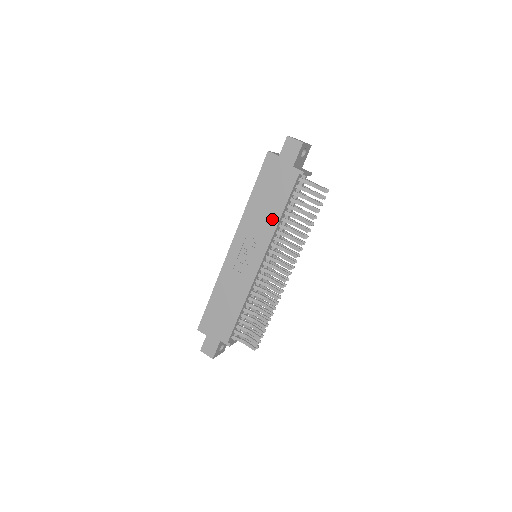
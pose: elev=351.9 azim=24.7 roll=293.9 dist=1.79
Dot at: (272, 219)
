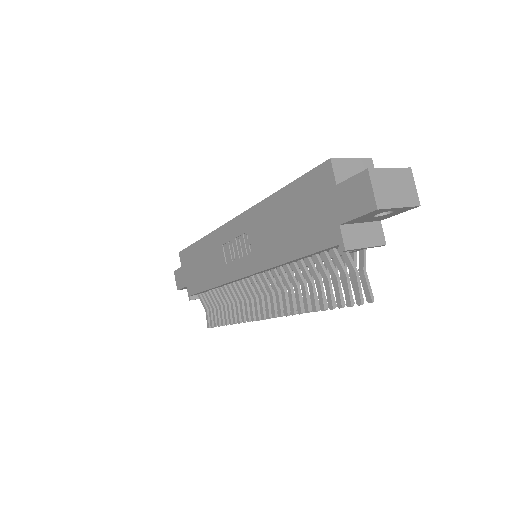
Dot at: (277, 251)
